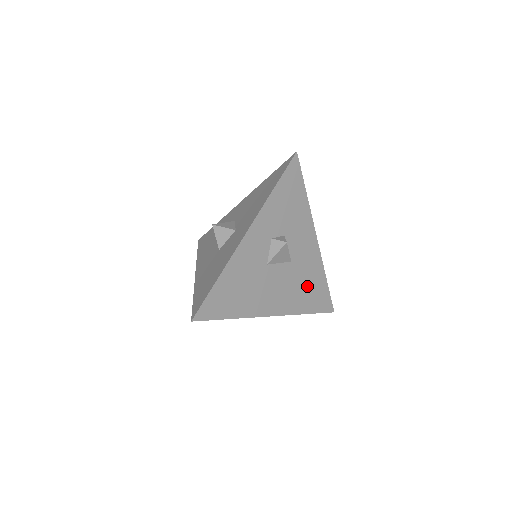
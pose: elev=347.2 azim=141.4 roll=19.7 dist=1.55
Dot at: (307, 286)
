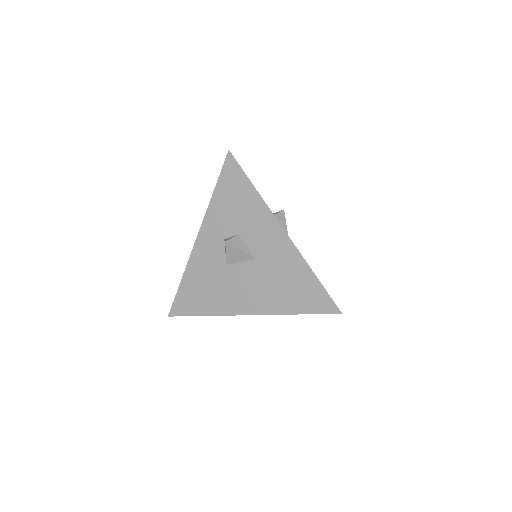
Dot at: (286, 283)
